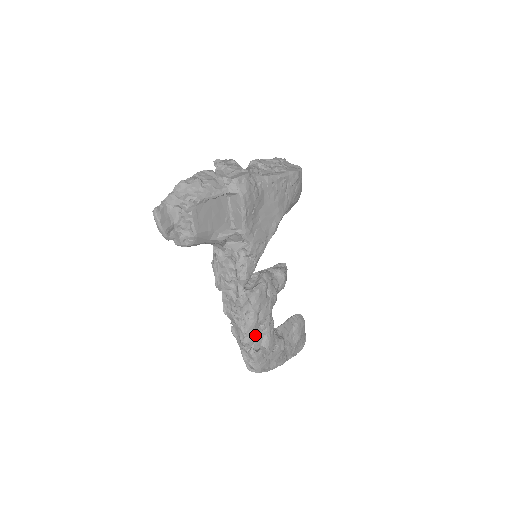
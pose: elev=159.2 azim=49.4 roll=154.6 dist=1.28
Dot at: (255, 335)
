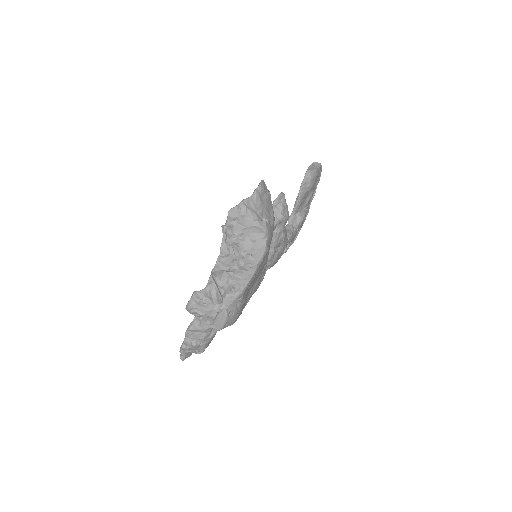
Dot at: (280, 256)
